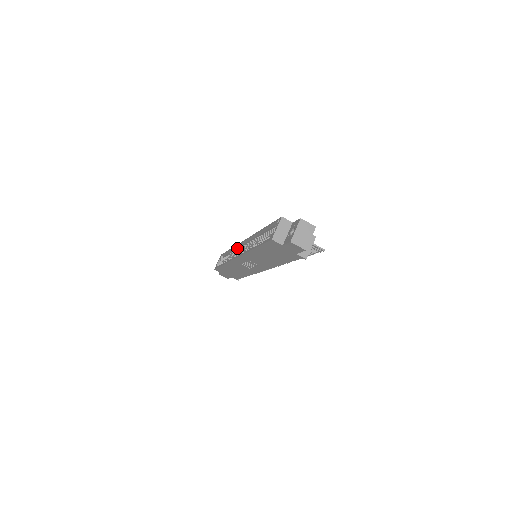
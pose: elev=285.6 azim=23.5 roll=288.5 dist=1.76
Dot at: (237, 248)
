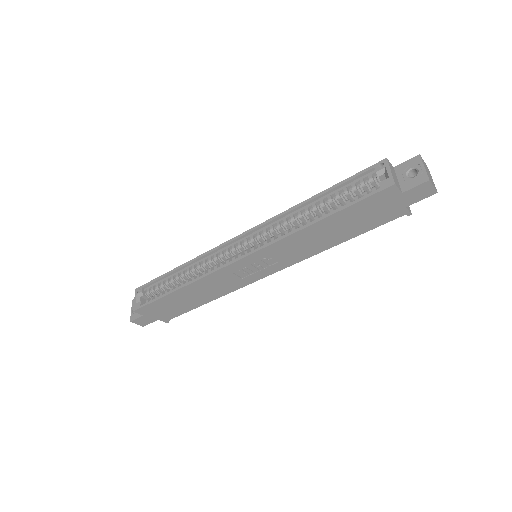
Dot at: (208, 256)
